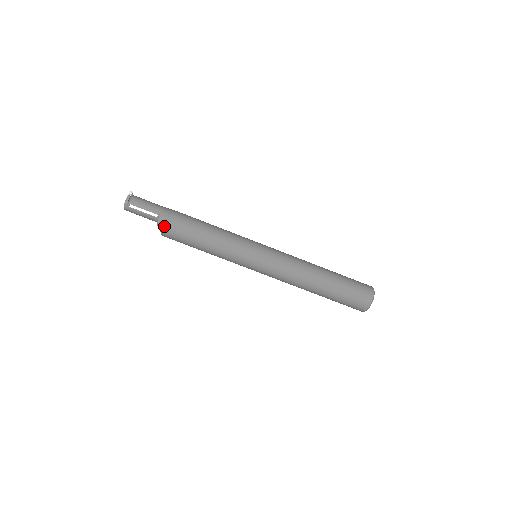
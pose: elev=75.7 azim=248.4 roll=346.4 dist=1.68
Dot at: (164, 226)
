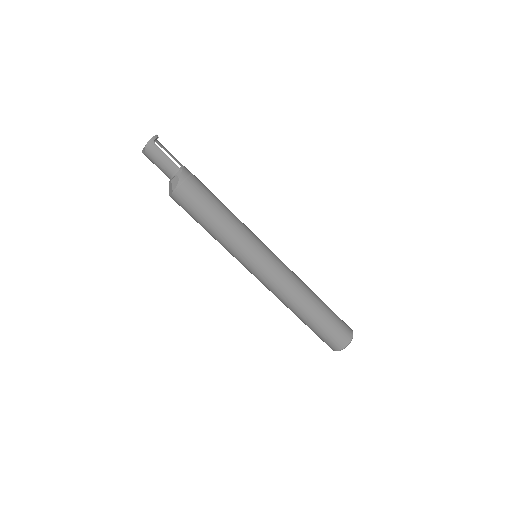
Dot at: (186, 178)
